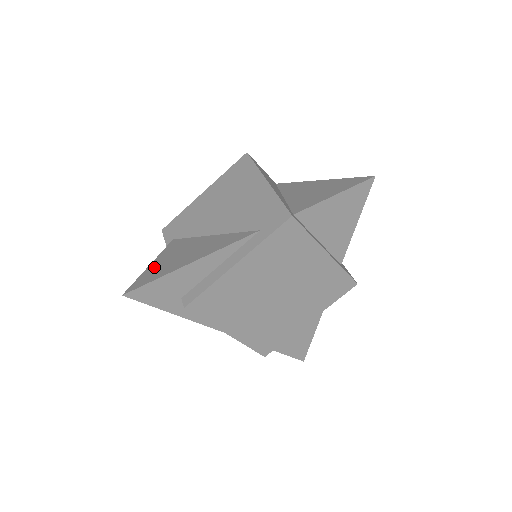
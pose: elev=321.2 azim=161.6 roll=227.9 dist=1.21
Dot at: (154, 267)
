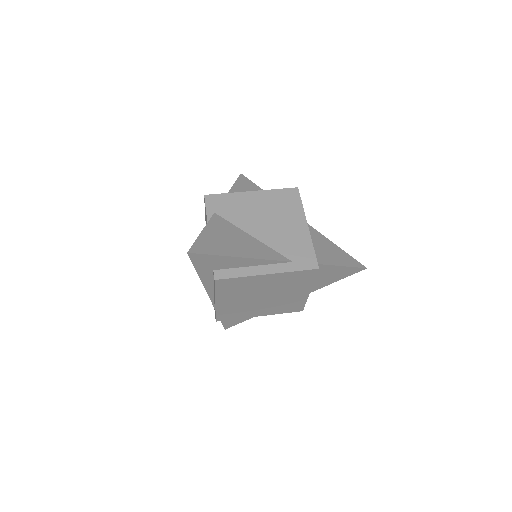
Dot at: (208, 238)
